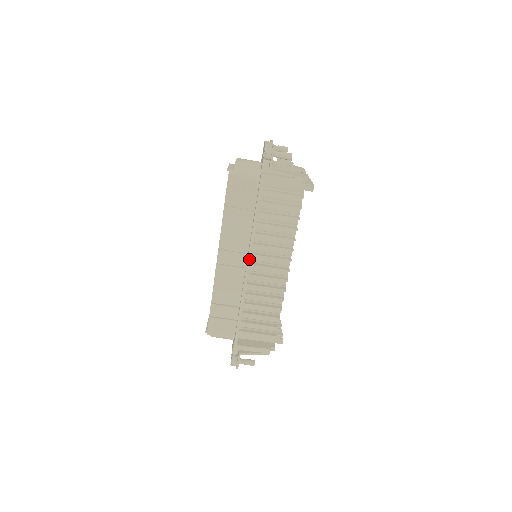
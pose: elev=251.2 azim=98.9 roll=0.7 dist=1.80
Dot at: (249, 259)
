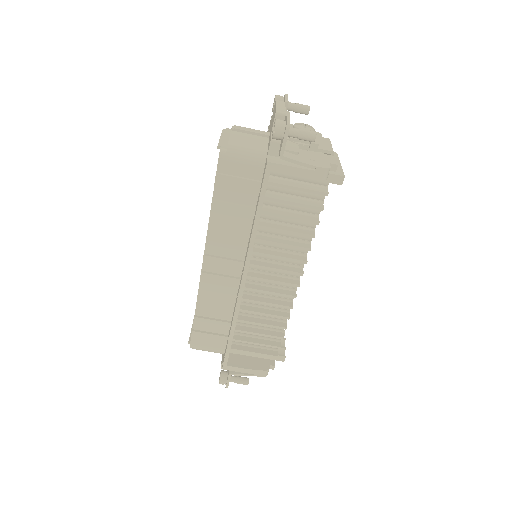
Dot at: (245, 272)
